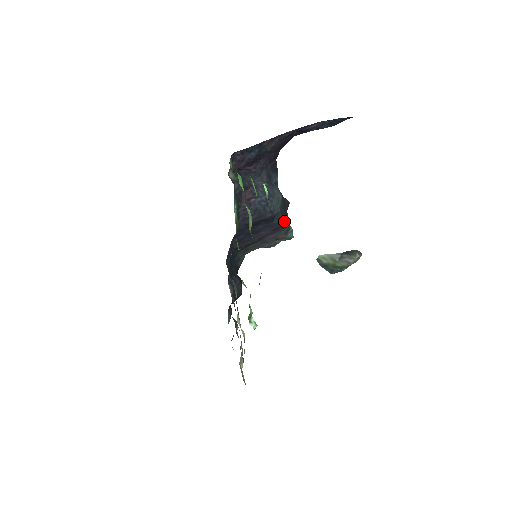
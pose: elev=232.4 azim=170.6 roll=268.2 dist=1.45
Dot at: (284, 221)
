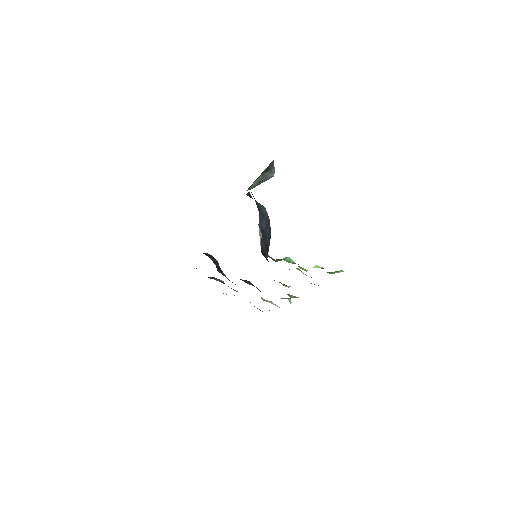
Dot at: occluded
